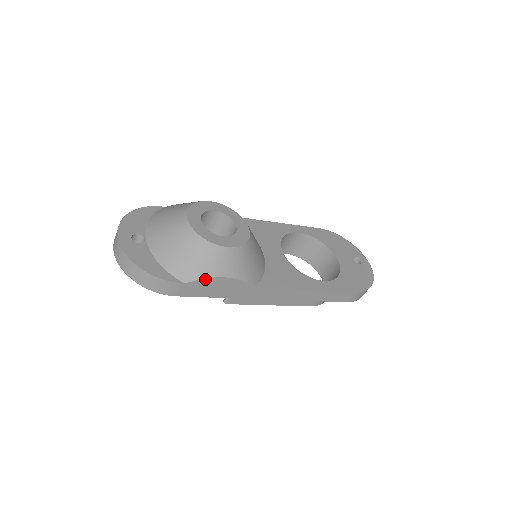
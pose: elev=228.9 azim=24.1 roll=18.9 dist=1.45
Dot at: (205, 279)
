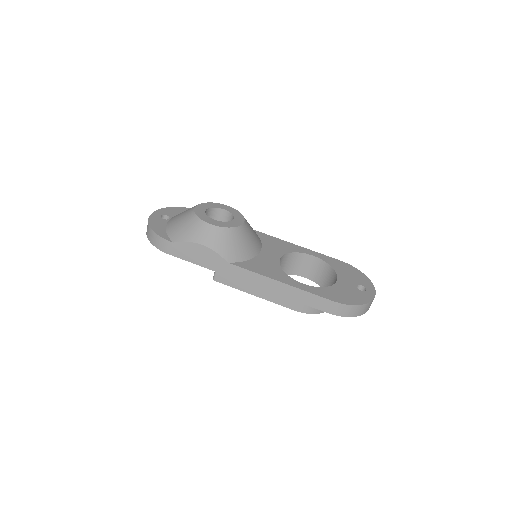
Dot at: (187, 242)
